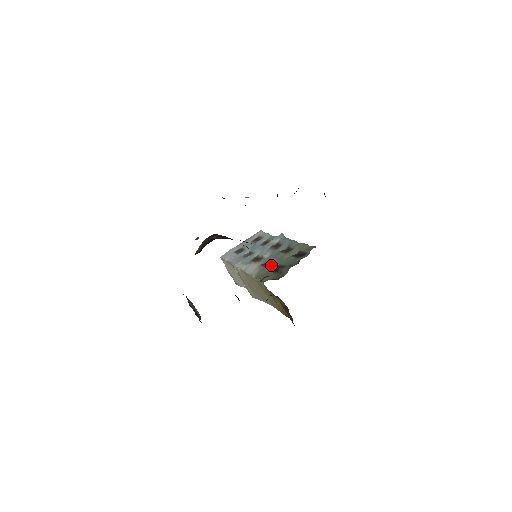
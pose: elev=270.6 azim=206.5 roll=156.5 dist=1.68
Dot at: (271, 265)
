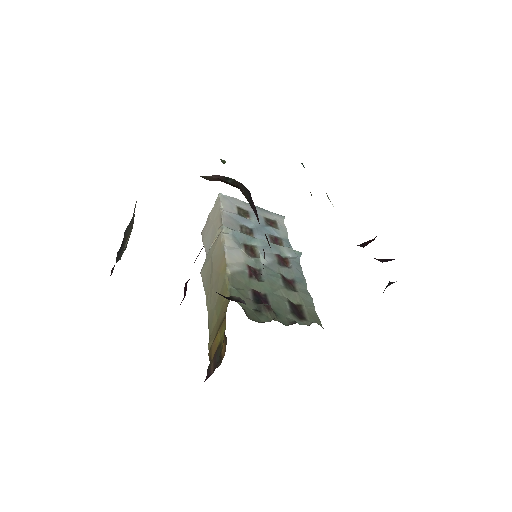
Dot at: (258, 282)
